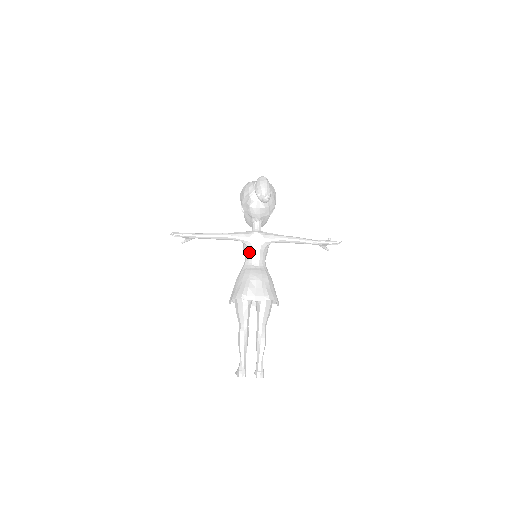
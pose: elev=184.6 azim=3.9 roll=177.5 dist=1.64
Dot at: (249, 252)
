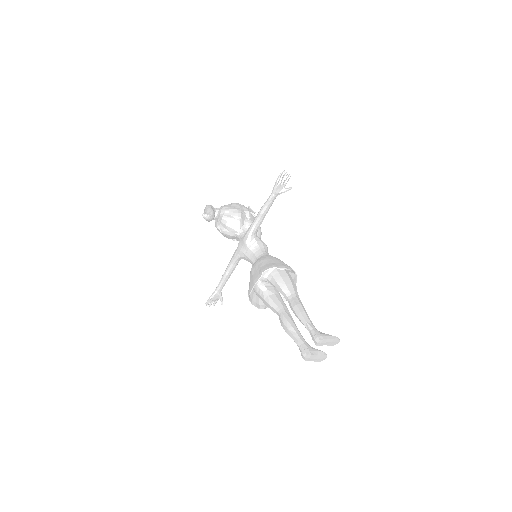
Dot at: (248, 259)
